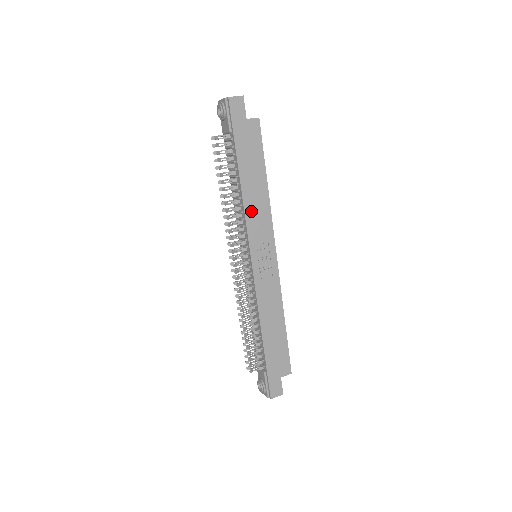
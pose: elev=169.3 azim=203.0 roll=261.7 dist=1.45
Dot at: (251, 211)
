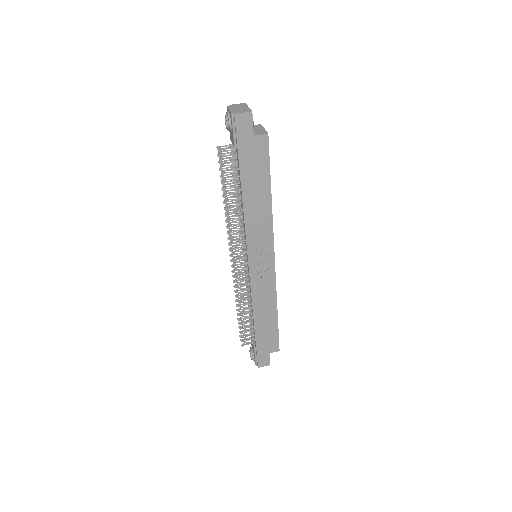
Dot at: (252, 223)
